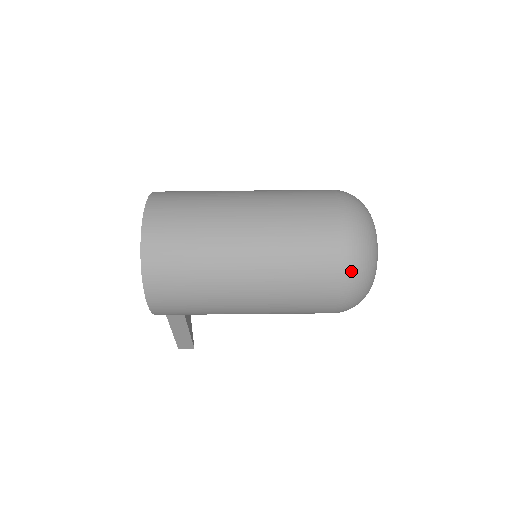
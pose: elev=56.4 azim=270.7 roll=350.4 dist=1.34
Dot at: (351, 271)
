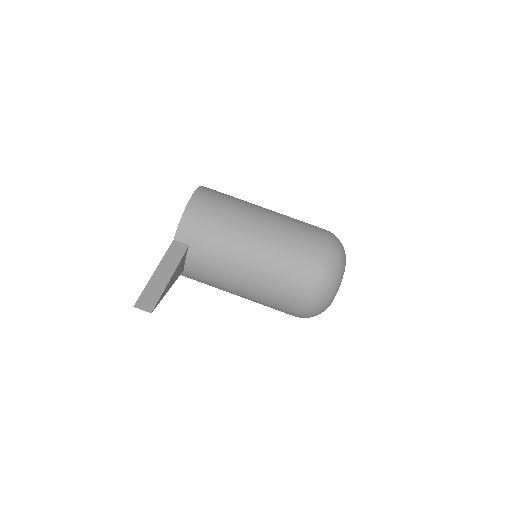
Dot at: occluded
